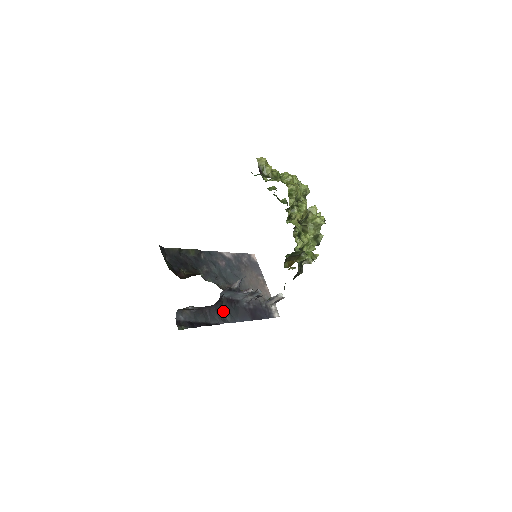
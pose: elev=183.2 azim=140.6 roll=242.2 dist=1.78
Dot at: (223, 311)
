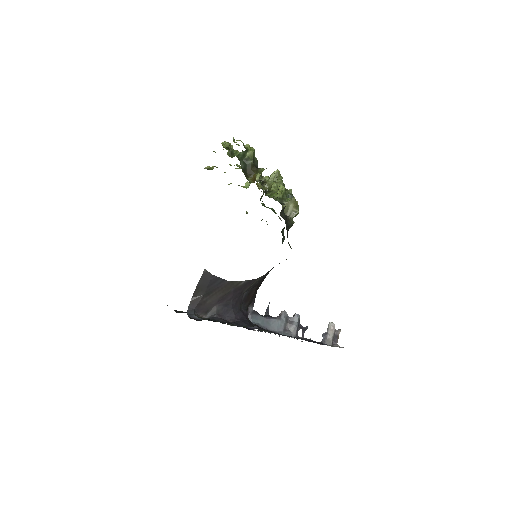
Dot at: (256, 328)
